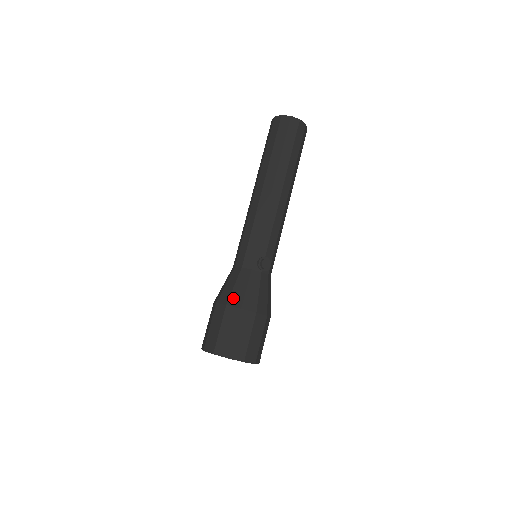
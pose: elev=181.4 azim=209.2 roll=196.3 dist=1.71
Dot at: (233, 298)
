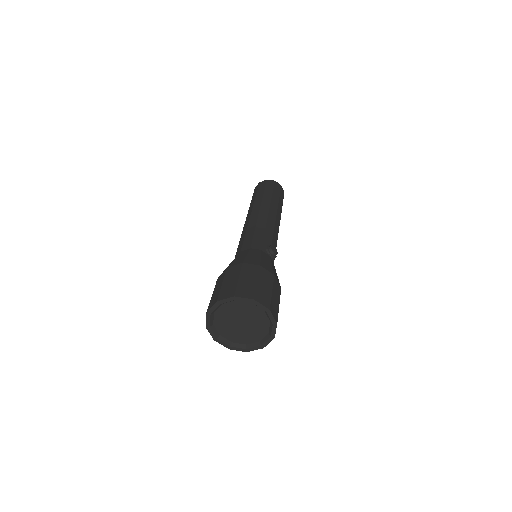
Dot at: (249, 260)
